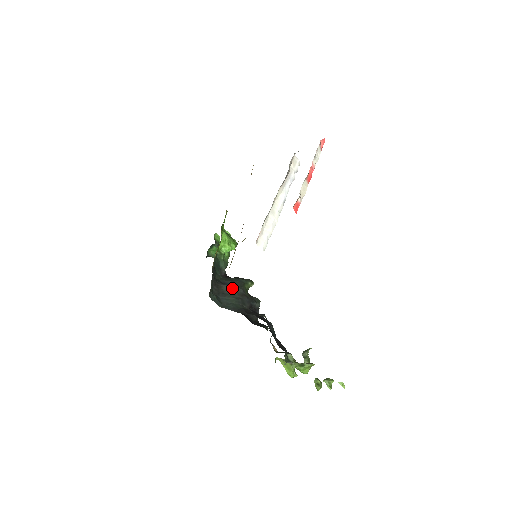
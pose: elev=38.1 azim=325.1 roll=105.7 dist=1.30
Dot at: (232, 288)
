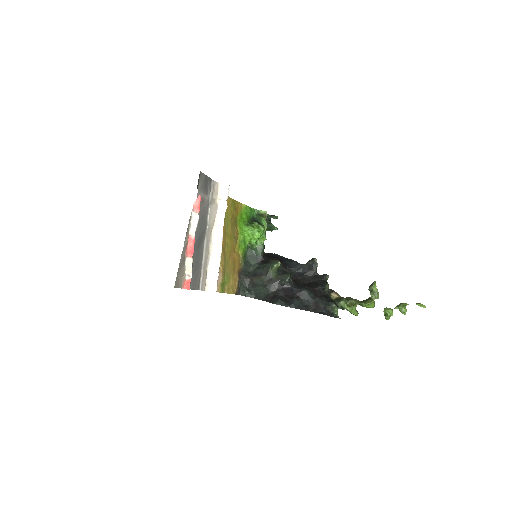
Dot at: (259, 278)
